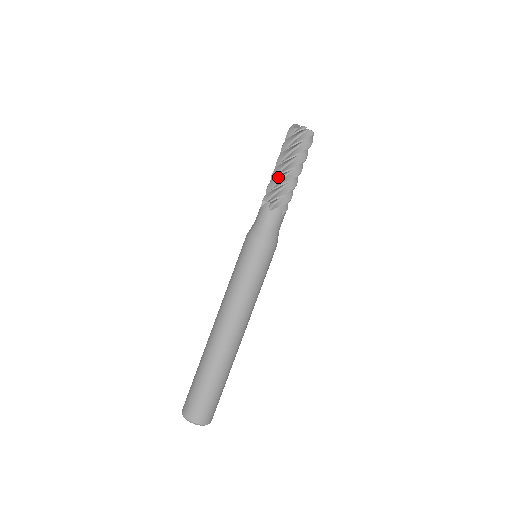
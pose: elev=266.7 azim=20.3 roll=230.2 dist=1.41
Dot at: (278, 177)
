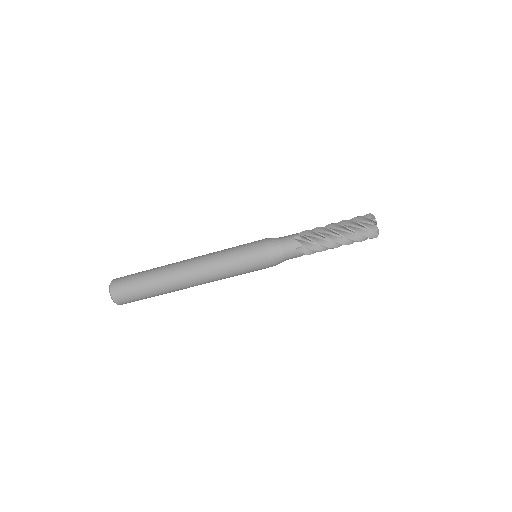
Dot at: (328, 247)
